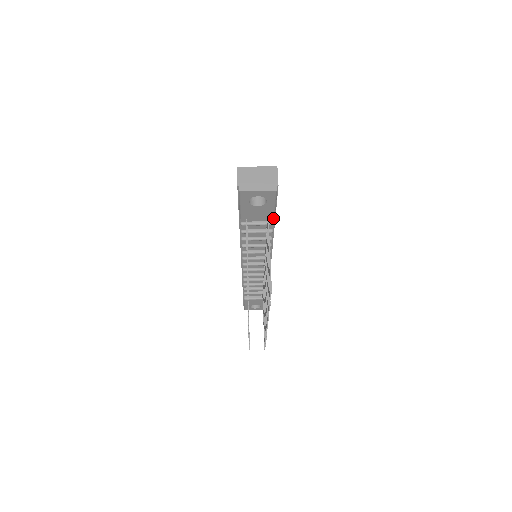
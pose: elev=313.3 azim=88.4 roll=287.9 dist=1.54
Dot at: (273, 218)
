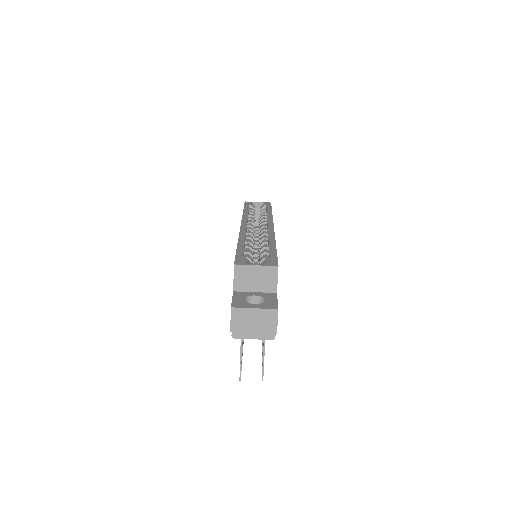
Dot at: occluded
